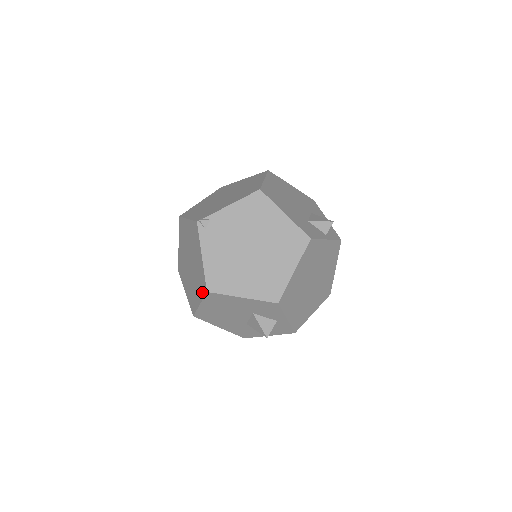
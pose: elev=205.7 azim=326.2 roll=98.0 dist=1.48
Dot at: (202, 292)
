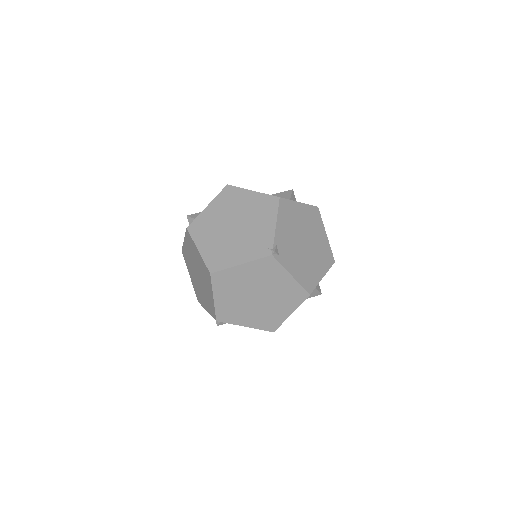
Dot at: (298, 301)
